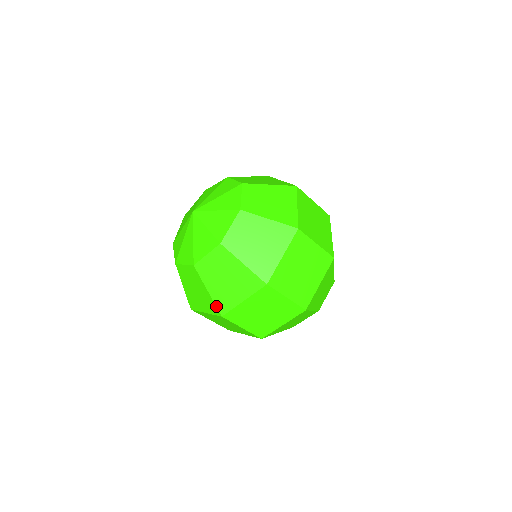
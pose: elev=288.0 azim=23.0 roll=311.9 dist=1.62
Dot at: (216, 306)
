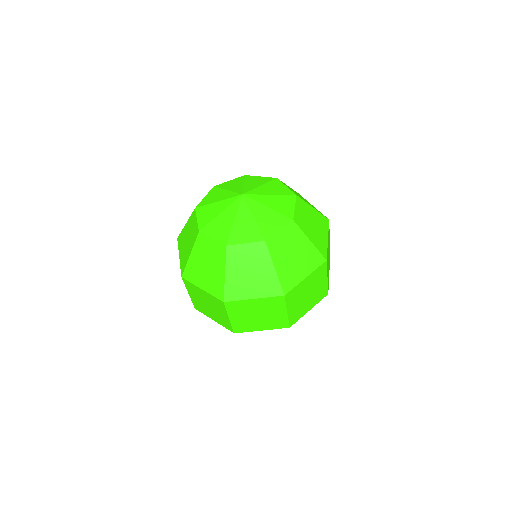
Dot at: (224, 291)
